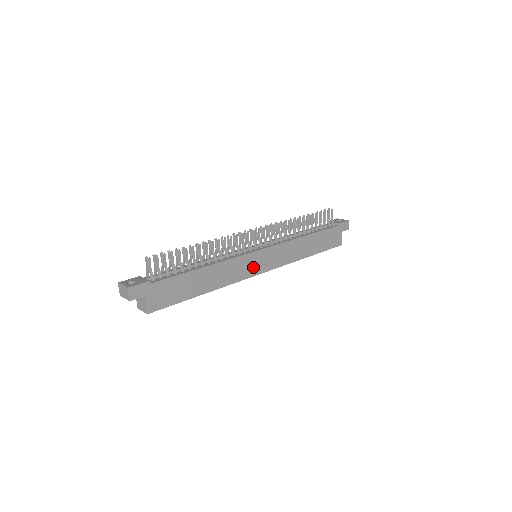
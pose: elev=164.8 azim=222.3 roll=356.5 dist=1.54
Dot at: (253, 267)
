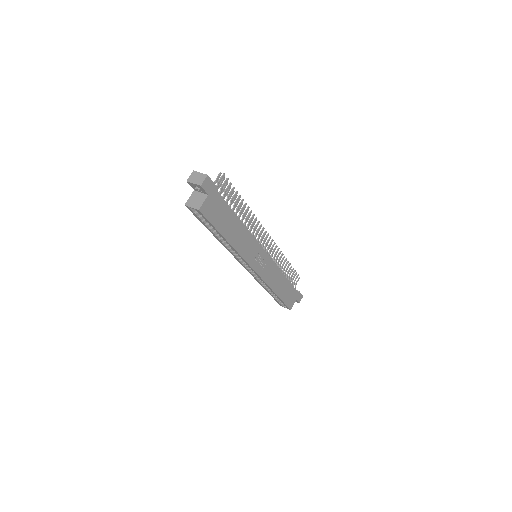
Dot at: (255, 259)
